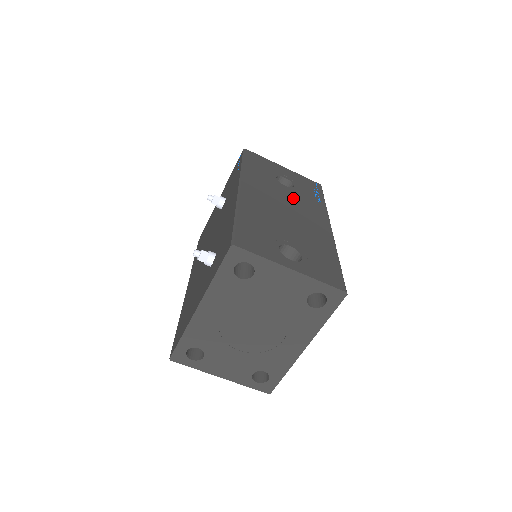
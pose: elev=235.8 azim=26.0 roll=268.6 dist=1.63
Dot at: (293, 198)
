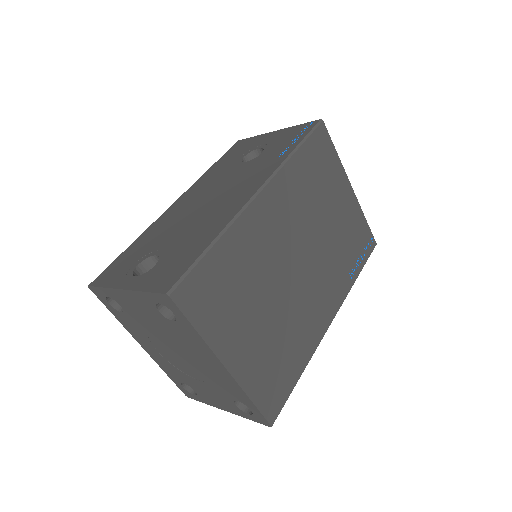
Dot at: (238, 176)
